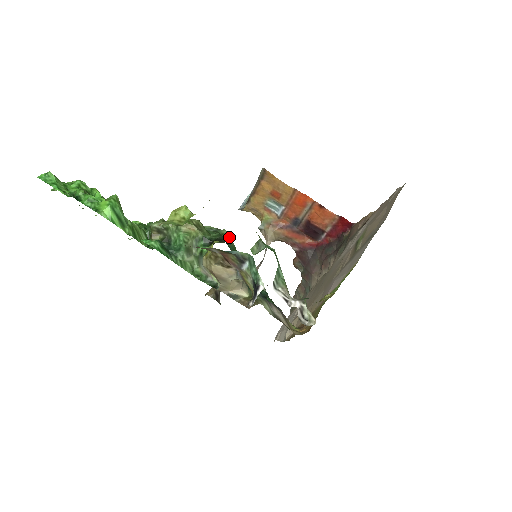
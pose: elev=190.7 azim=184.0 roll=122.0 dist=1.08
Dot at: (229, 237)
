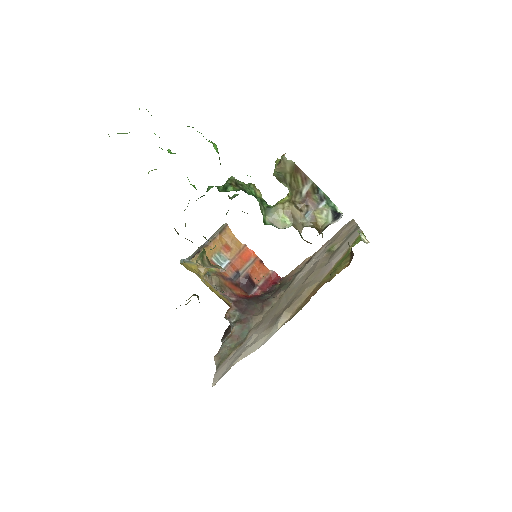
Dot at: occluded
